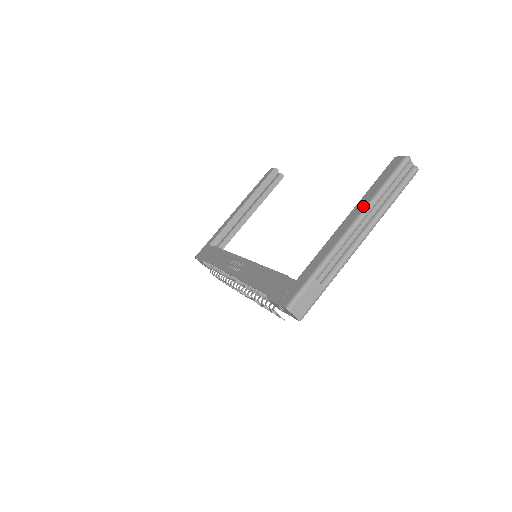
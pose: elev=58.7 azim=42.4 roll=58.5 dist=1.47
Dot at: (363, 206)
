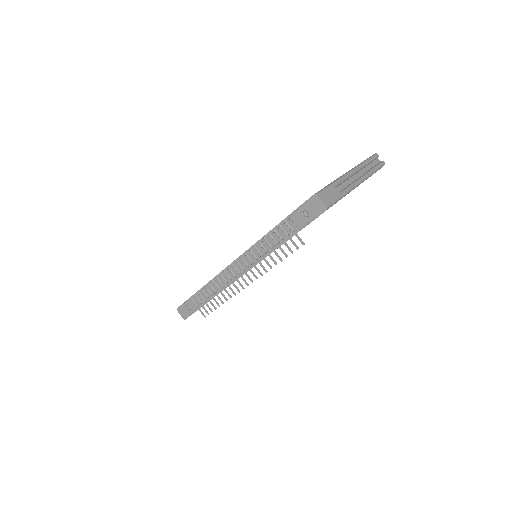
Dot at: occluded
